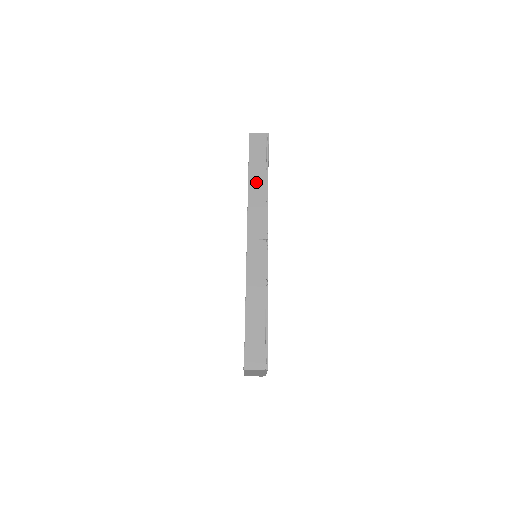
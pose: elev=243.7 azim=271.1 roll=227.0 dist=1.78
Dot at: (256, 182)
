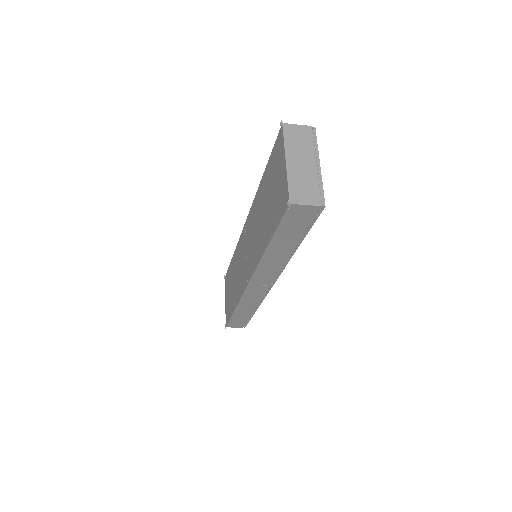
Dot at: (277, 252)
